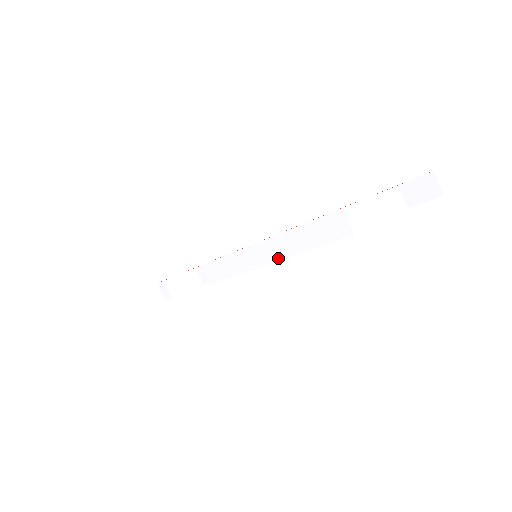
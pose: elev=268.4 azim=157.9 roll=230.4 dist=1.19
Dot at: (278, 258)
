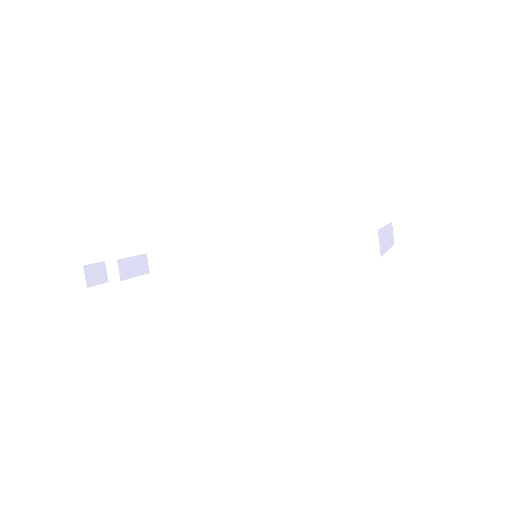
Dot at: (284, 263)
